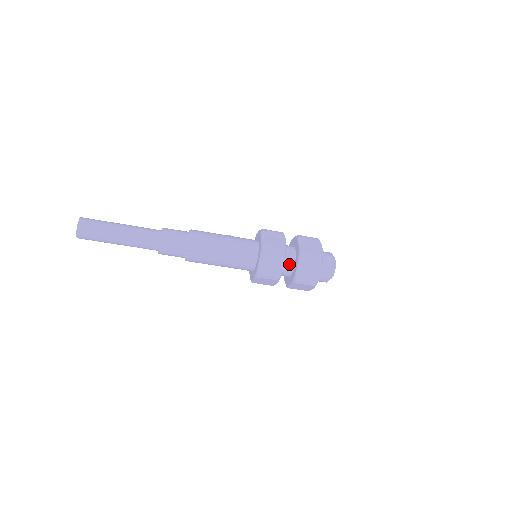
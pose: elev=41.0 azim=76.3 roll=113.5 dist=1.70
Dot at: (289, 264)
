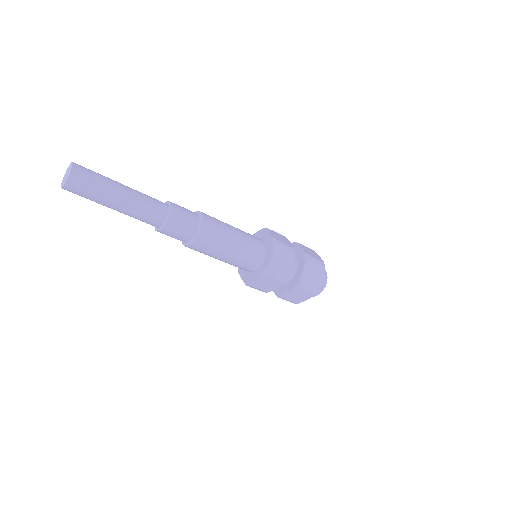
Dot at: (292, 268)
